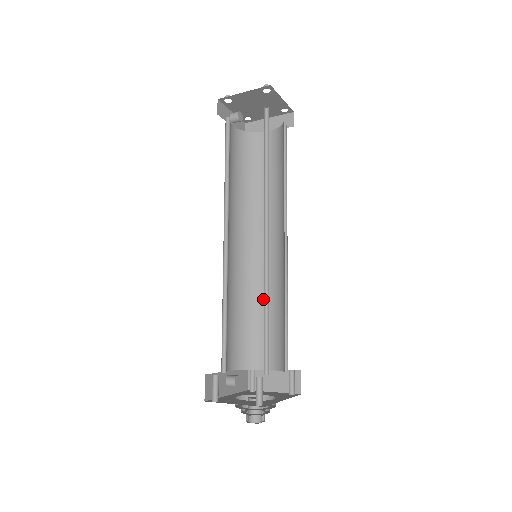
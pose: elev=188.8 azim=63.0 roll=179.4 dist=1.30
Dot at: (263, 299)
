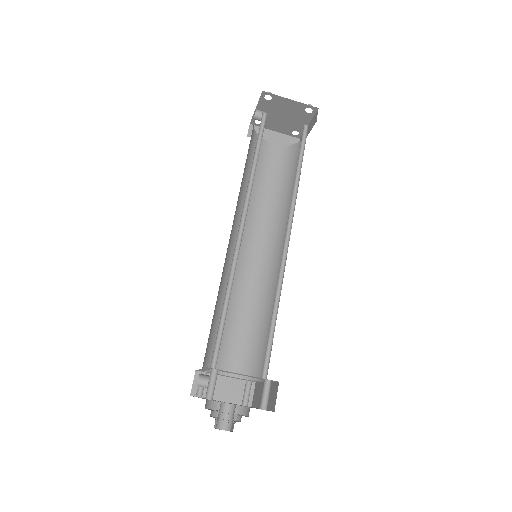
Dot at: (237, 301)
